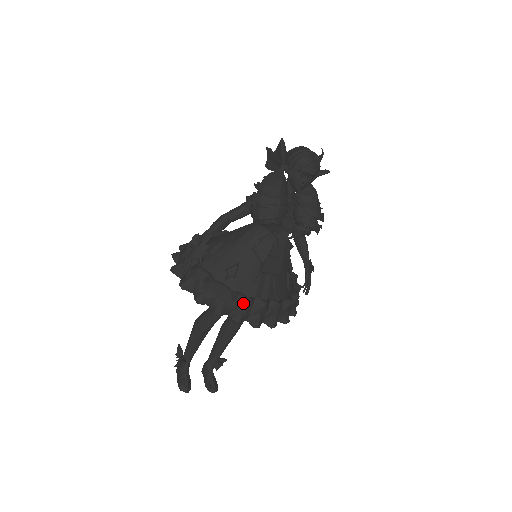
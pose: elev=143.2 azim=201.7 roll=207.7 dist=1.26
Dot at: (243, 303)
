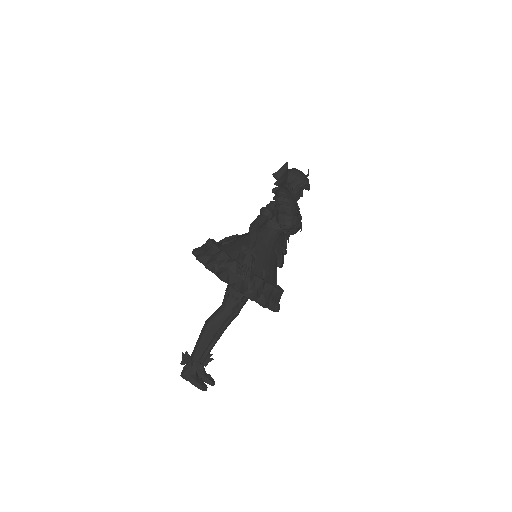
Dot at: (277, 293)
